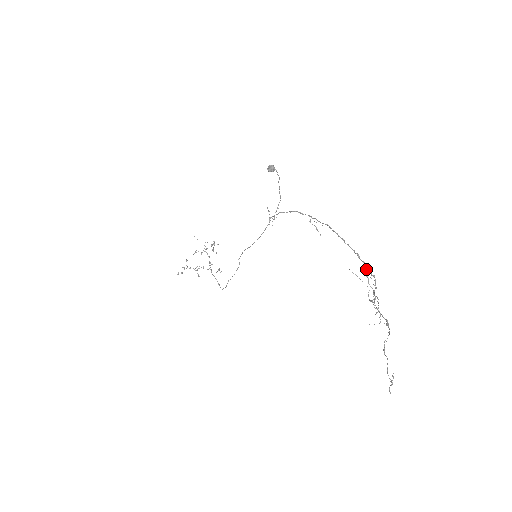
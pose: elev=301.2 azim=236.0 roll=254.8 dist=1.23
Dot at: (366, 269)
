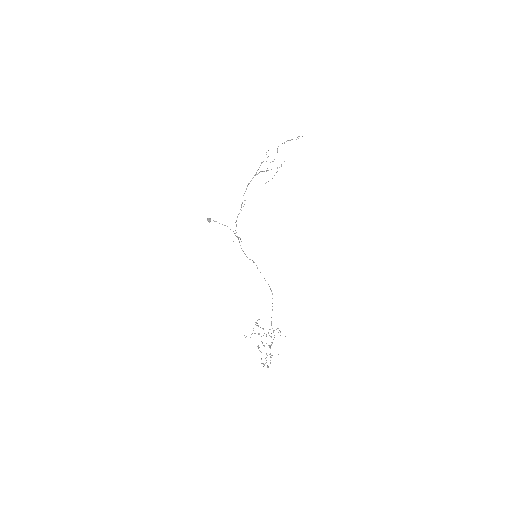
Dot at: (261, 171)
